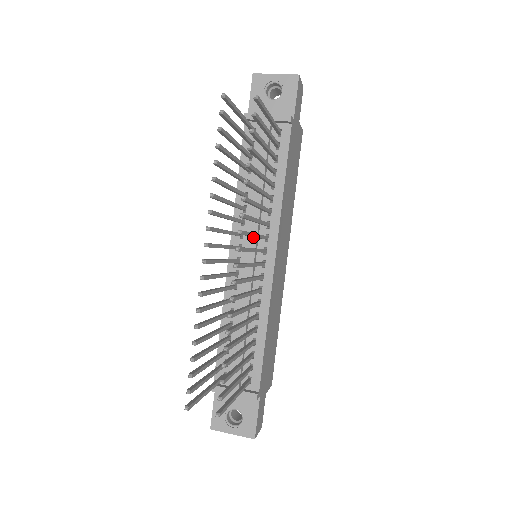
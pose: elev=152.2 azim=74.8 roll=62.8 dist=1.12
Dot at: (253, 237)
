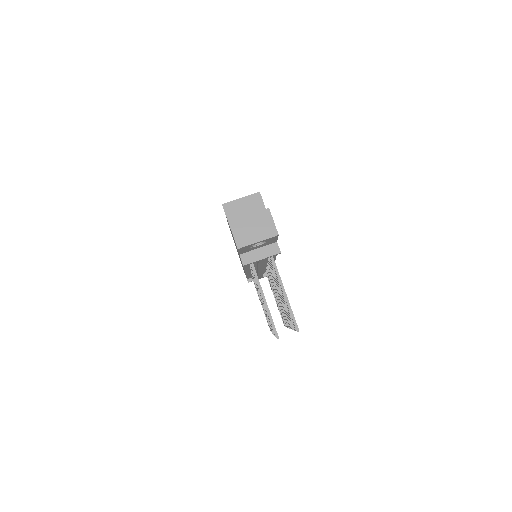
Dot at: occluded
